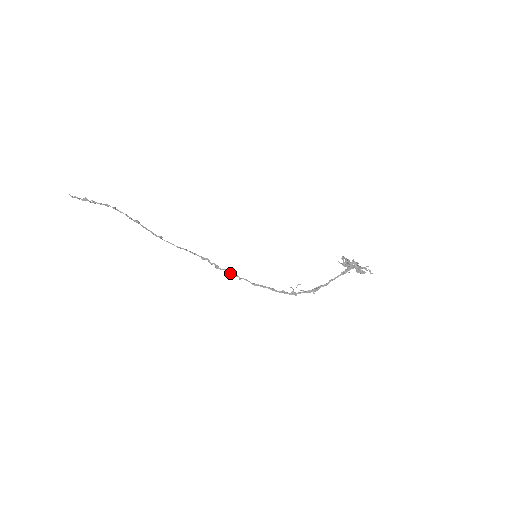
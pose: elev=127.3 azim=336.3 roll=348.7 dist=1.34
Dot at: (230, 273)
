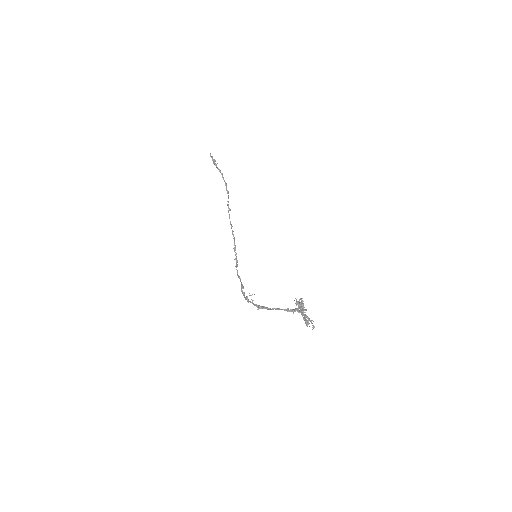
Dot at: (236, 258)
